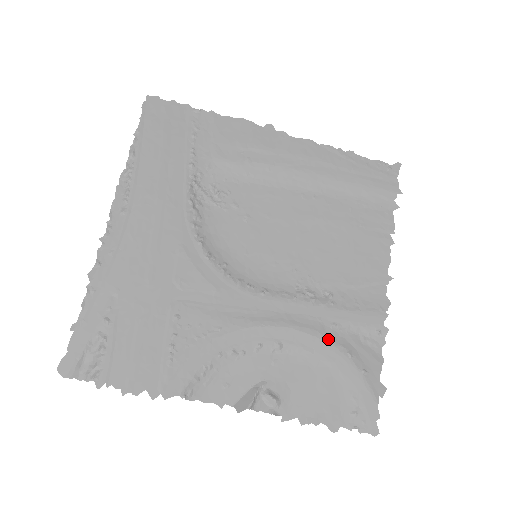
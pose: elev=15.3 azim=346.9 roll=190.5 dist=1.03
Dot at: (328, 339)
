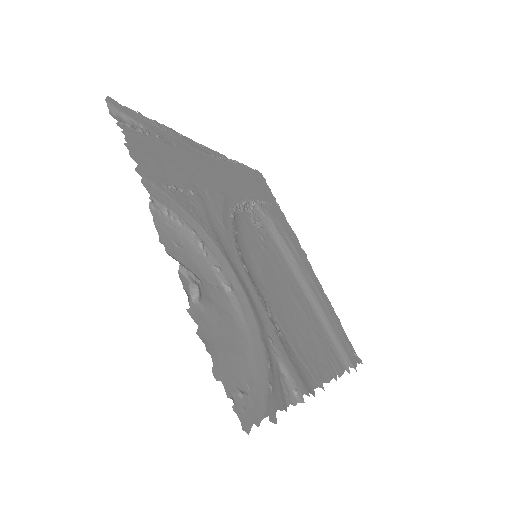
Dot at: (263, 336)
